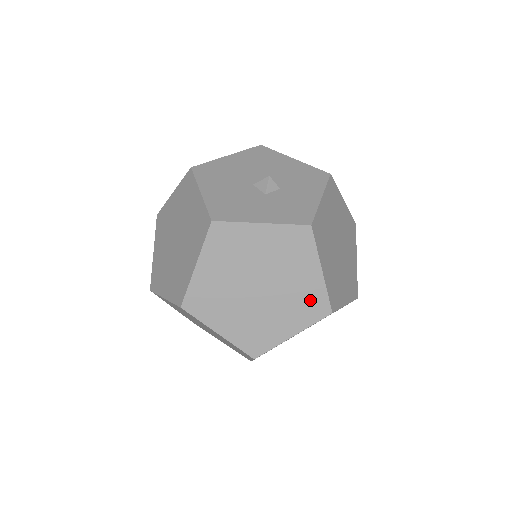
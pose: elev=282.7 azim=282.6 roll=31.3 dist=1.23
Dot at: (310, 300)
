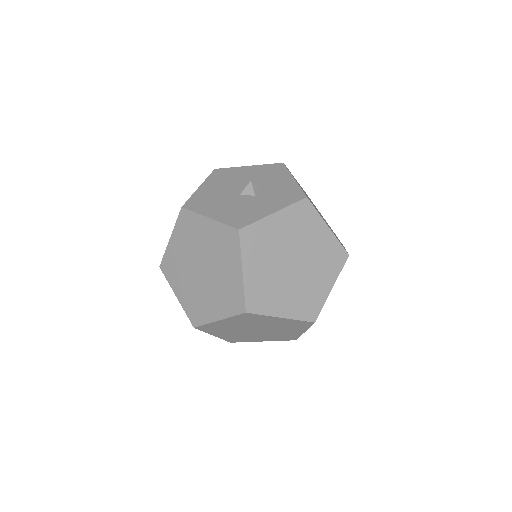
Dot at: (331, 254)
